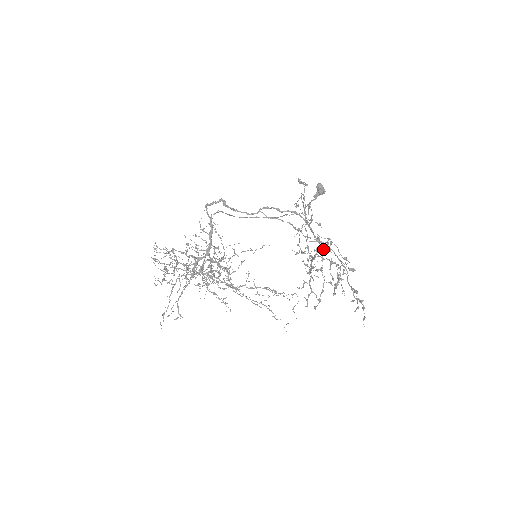
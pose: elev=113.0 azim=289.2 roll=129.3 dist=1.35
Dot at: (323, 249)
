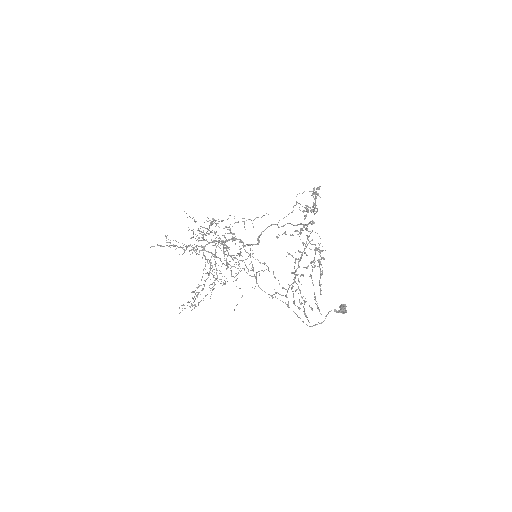
Dot at: occluded
